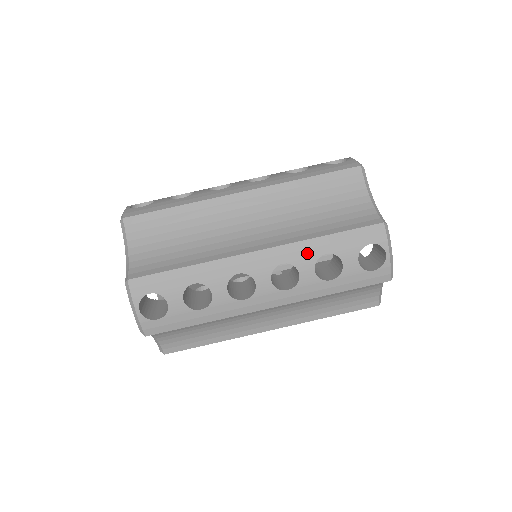
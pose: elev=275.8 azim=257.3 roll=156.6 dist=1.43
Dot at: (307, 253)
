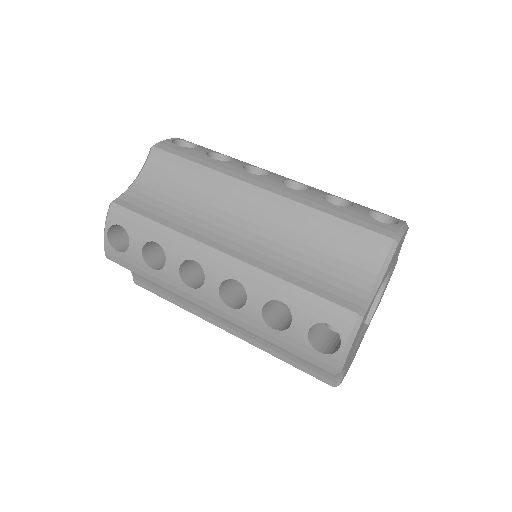
Dot at: (264, 287)
